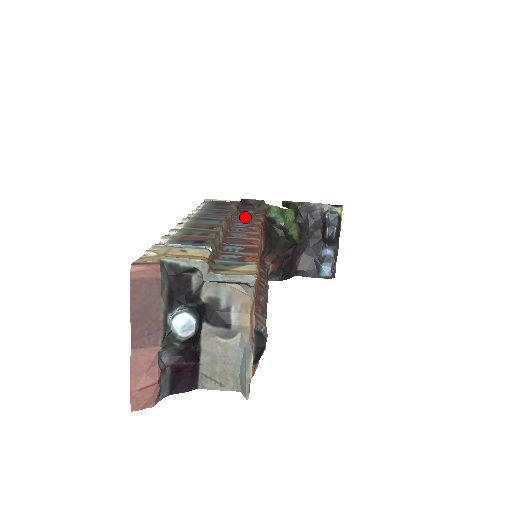
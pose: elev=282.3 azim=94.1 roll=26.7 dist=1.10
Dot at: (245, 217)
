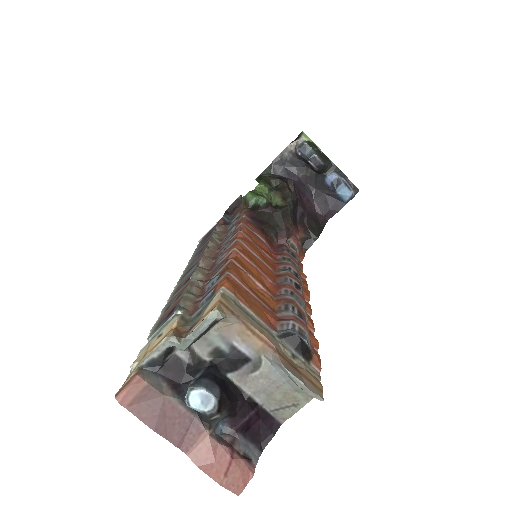
Dot at: (231, 228)
